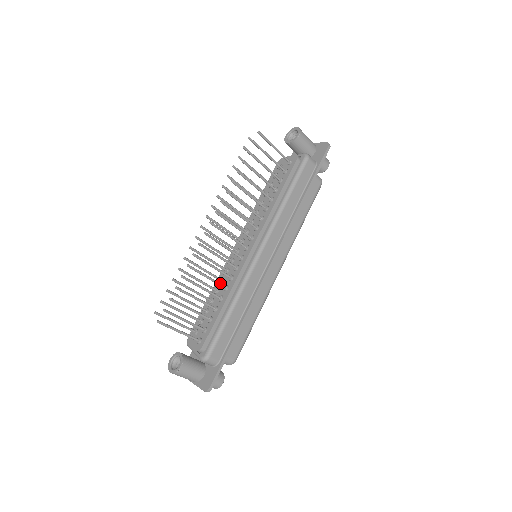
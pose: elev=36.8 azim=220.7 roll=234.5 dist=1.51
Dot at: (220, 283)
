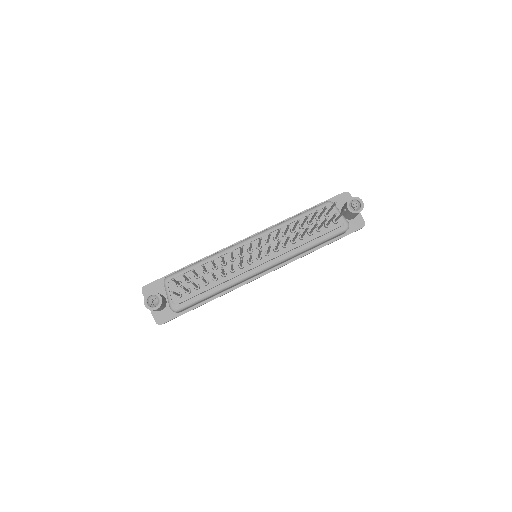
Dot at: occluded
